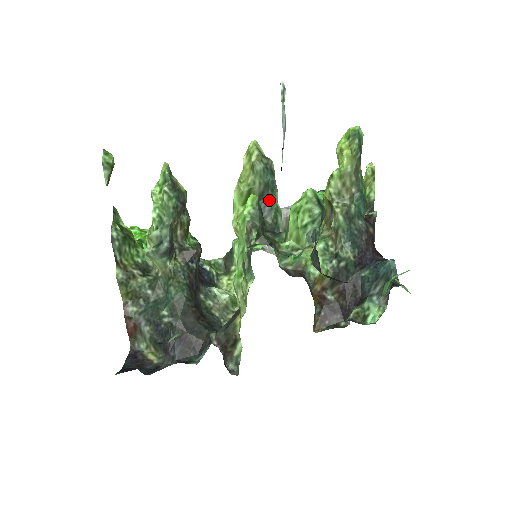
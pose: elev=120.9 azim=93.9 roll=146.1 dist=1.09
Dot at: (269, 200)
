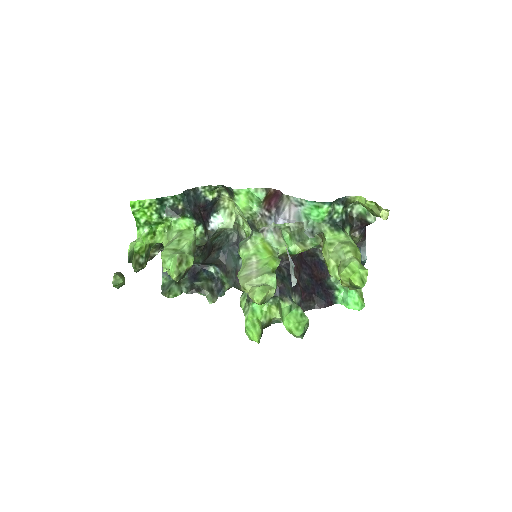
Dot at: occluded
